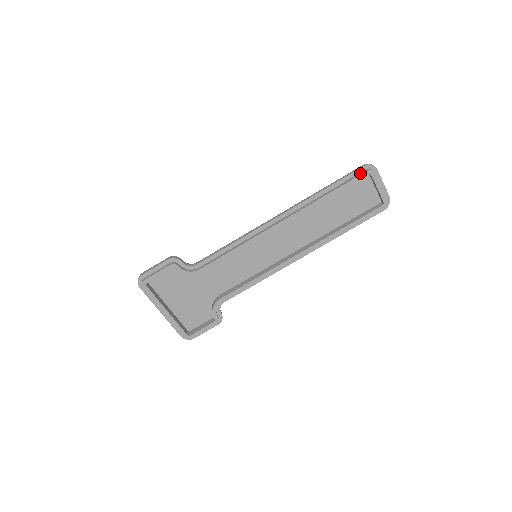
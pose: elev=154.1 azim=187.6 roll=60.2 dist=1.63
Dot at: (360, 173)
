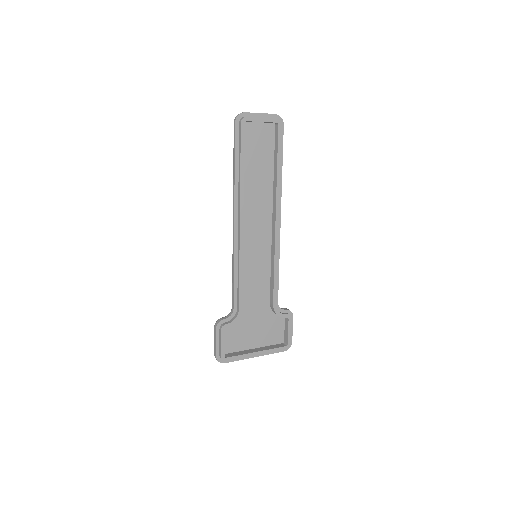
Dot at: (239, 130)
